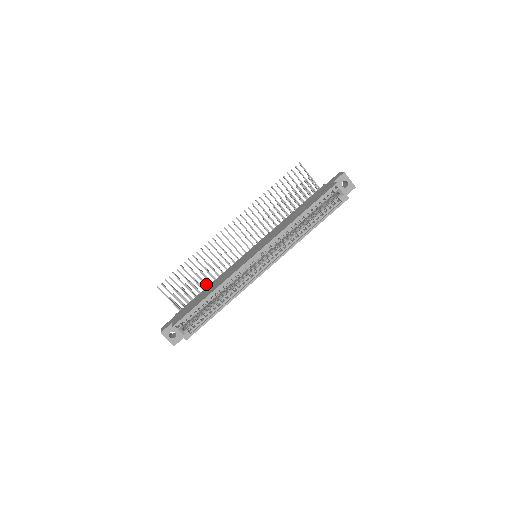
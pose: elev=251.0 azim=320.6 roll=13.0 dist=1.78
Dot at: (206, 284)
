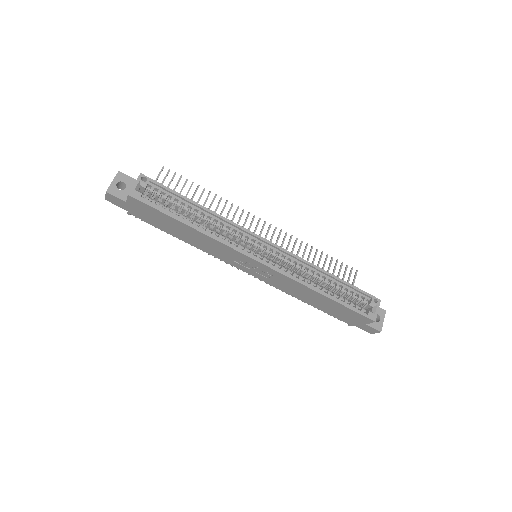
Dot at: occluded
